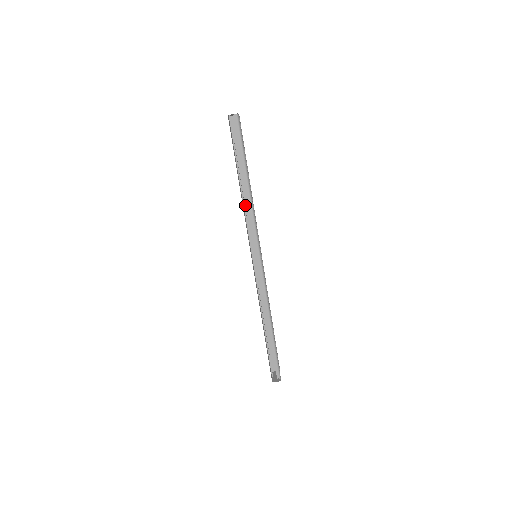
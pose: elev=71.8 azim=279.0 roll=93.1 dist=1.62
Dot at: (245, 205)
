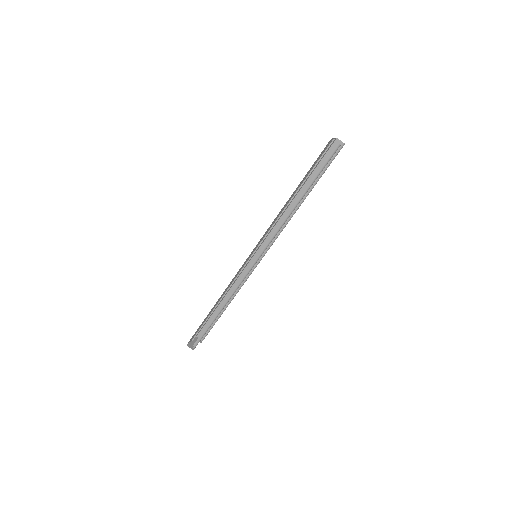
Dot at: (285, 213)
